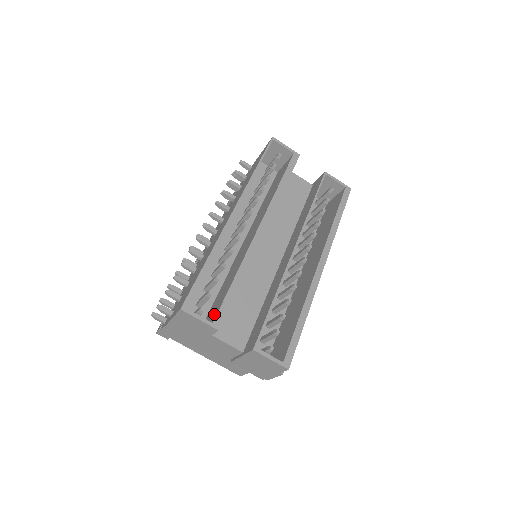
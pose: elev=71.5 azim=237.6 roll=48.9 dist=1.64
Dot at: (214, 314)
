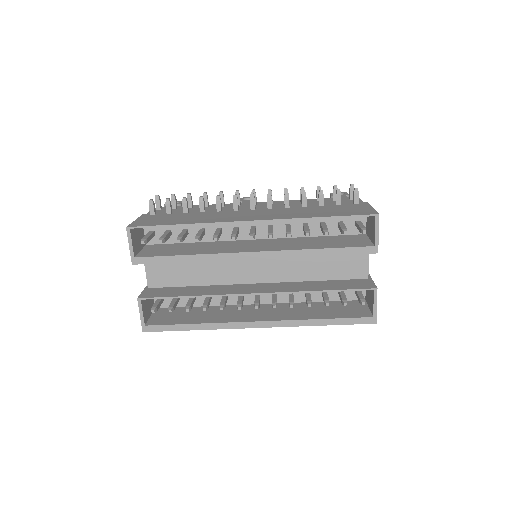
Dot at: (149, 253)
